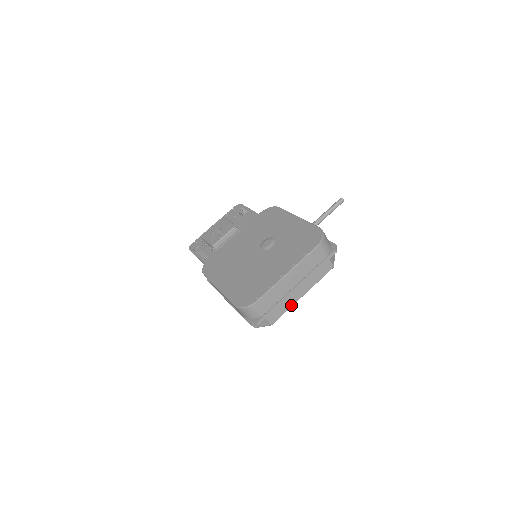
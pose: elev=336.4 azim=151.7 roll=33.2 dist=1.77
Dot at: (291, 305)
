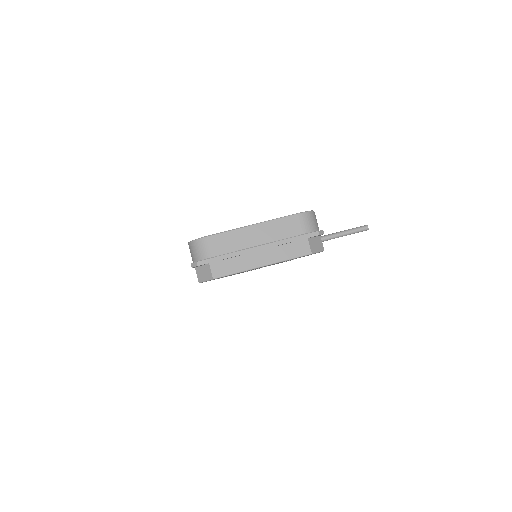
Dot at: (244, 269)
